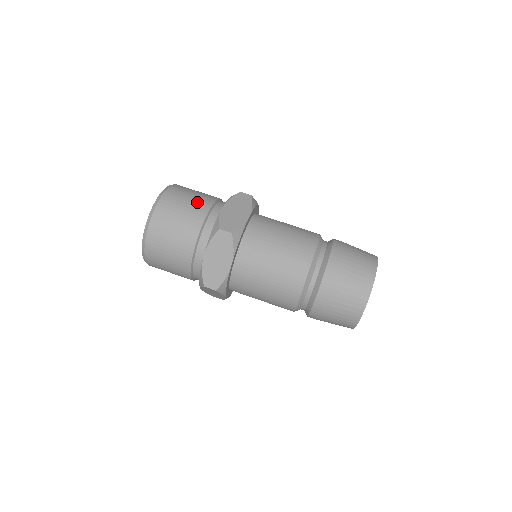
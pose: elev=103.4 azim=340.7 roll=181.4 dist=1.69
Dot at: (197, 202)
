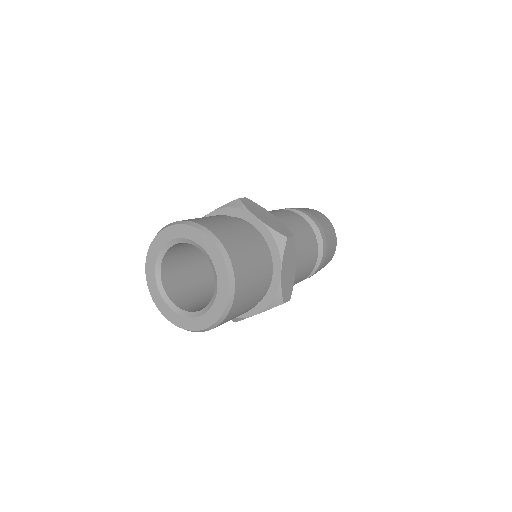
Dot at: (236, 226)
